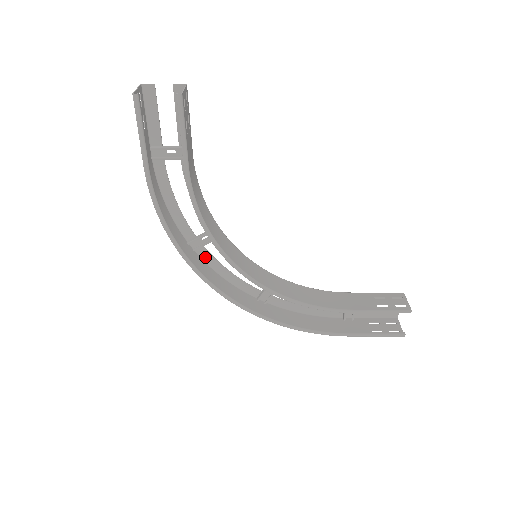
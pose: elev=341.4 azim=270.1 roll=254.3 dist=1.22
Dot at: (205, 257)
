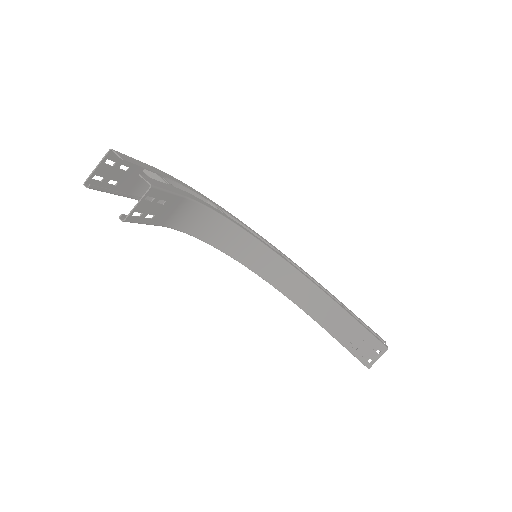
Dot at: (227, 212)
